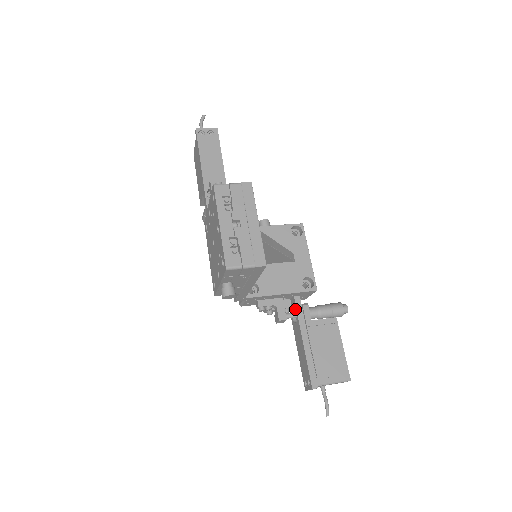
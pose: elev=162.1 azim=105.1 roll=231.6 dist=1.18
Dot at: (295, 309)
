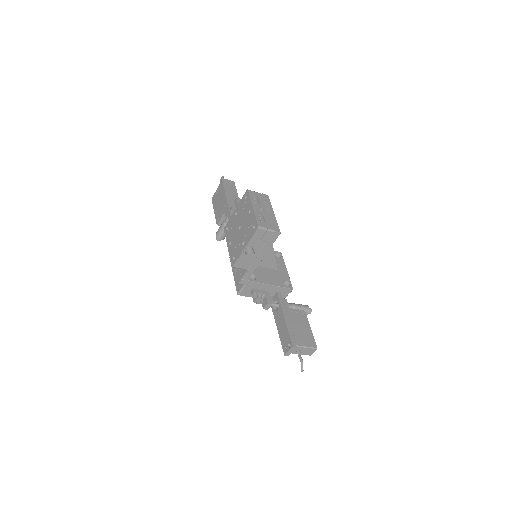
Dot at: (276, 302)
